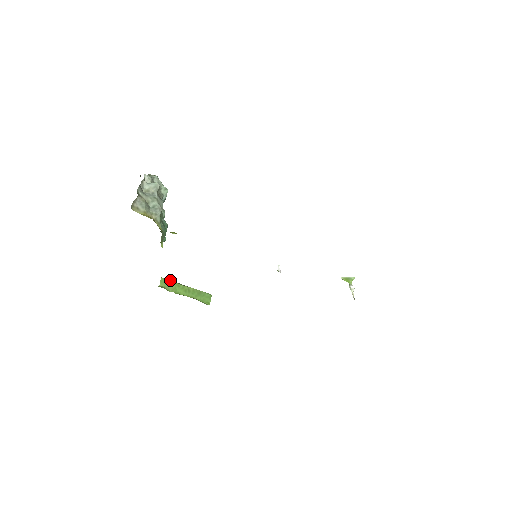
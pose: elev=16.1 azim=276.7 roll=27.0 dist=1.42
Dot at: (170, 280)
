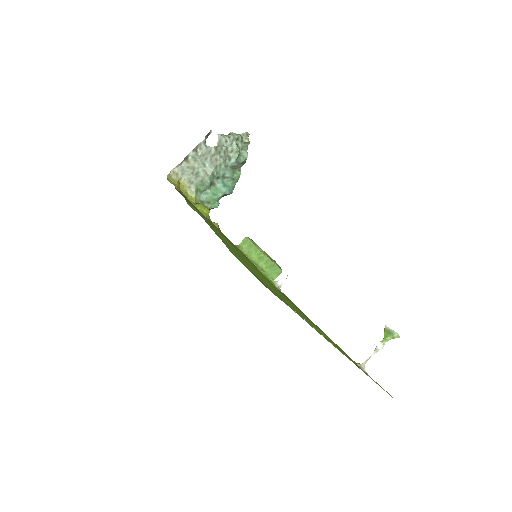
Dot at: (252, 242)
